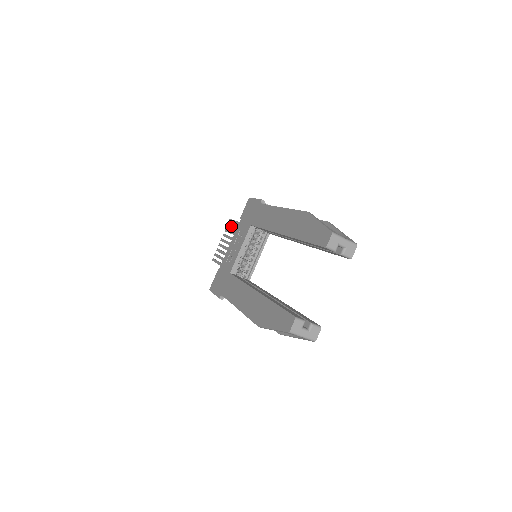
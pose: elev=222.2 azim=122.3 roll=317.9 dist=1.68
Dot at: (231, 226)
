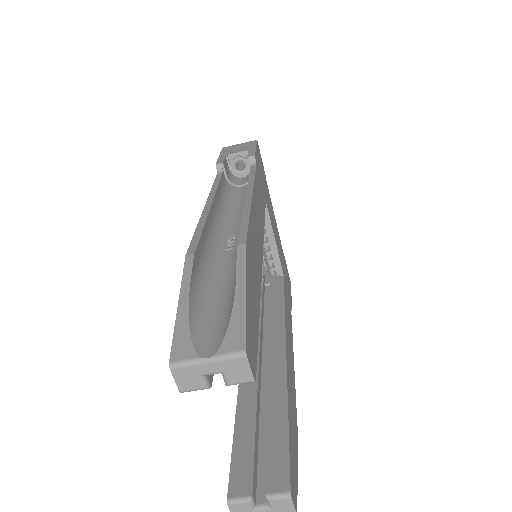
Dot at: occluded
